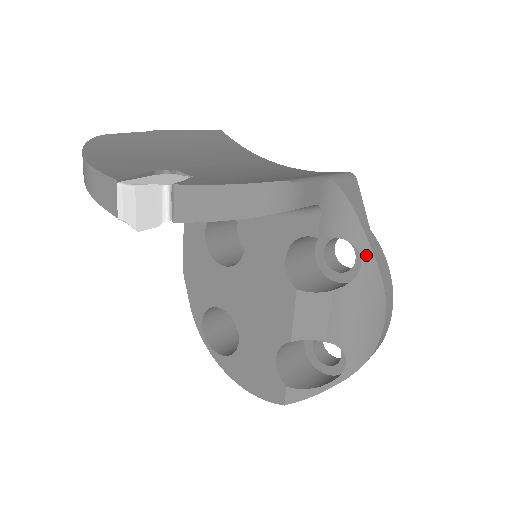
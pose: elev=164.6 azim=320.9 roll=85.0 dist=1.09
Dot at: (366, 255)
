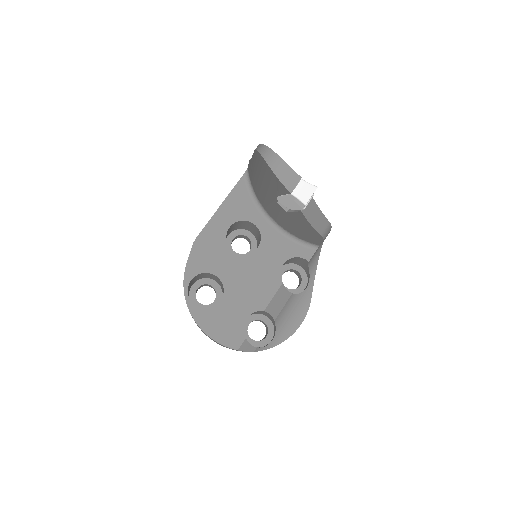
Dot at: (311, 284)
